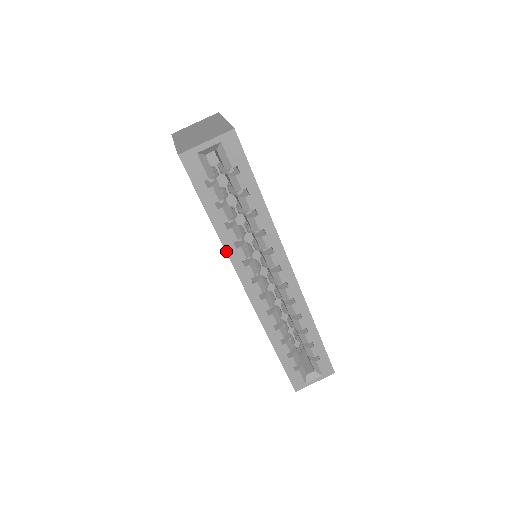
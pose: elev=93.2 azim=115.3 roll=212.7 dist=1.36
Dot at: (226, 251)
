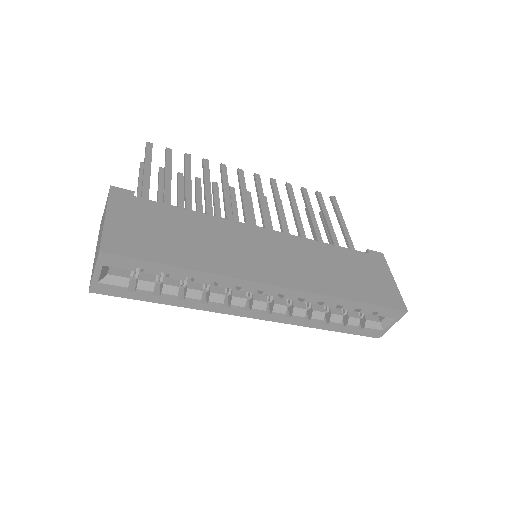
Dot at: occluded
